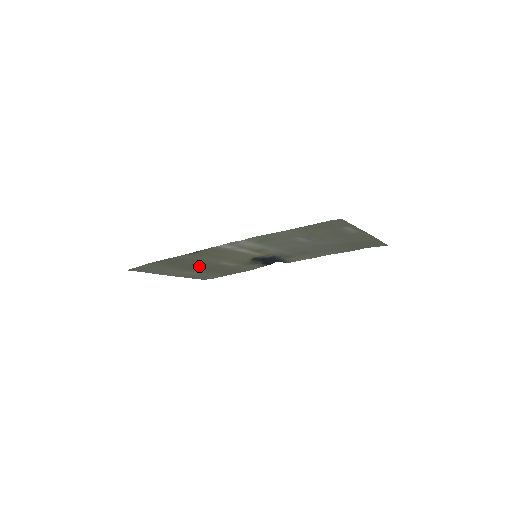
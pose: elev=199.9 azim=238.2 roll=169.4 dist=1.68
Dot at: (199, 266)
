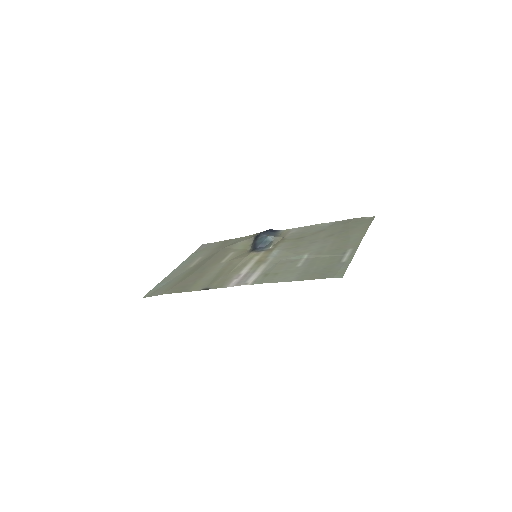
Dot at: (203, 265)
